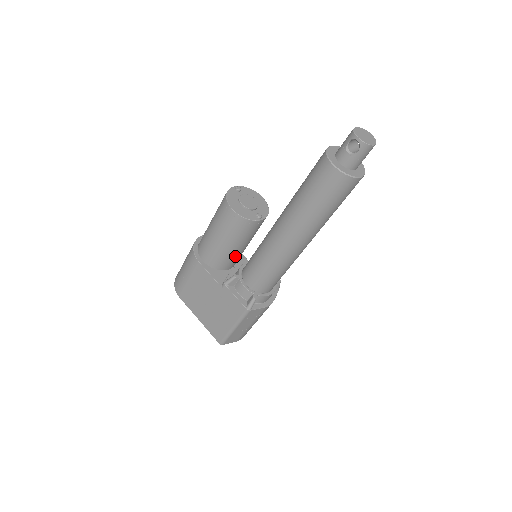
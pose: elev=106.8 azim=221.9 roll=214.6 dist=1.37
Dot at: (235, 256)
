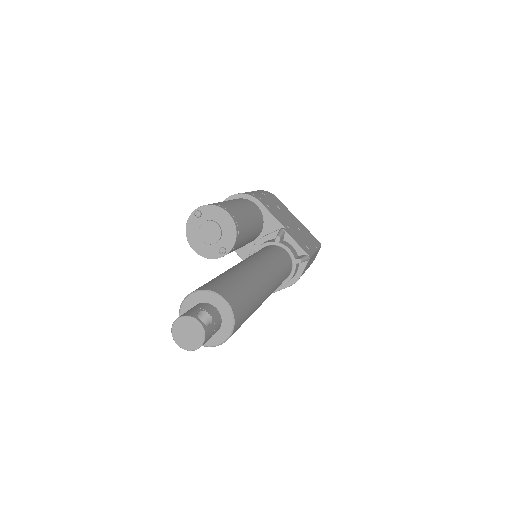
Dot at: (244, 245)
